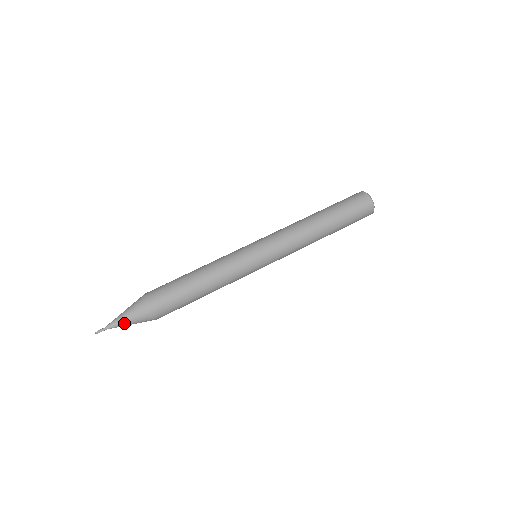
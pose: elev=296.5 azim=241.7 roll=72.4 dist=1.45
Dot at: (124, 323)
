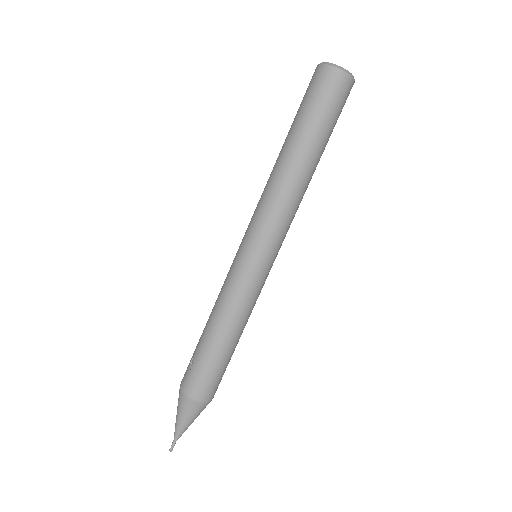
Dot at: occluded
